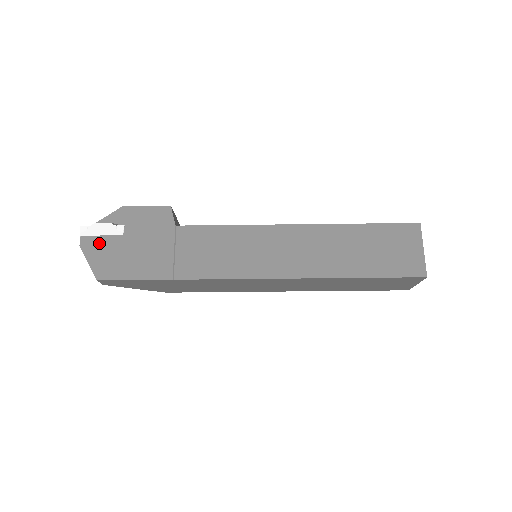
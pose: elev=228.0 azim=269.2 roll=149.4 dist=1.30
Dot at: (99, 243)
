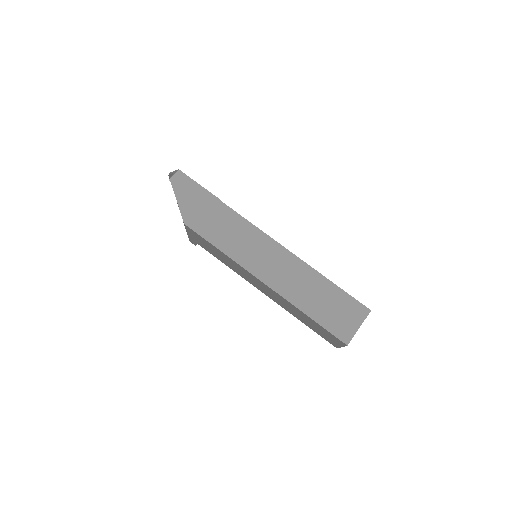
Dot at: occluded
